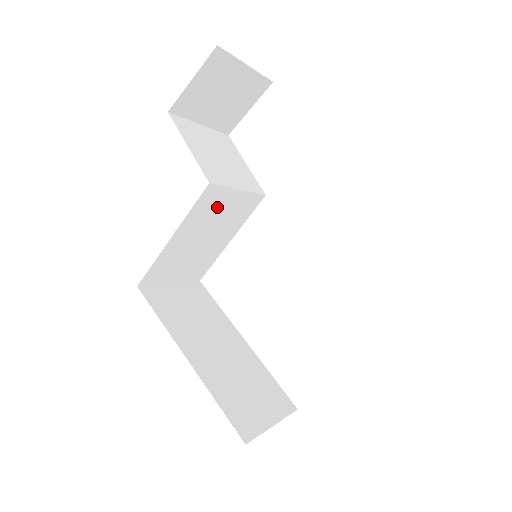
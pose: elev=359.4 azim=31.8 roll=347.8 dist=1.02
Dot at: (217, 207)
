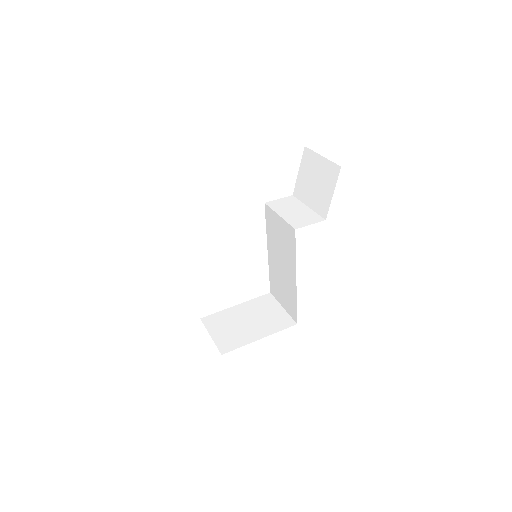
Dot at: occluded
